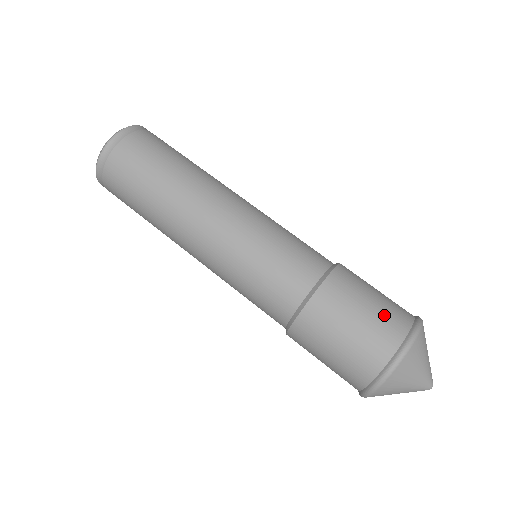
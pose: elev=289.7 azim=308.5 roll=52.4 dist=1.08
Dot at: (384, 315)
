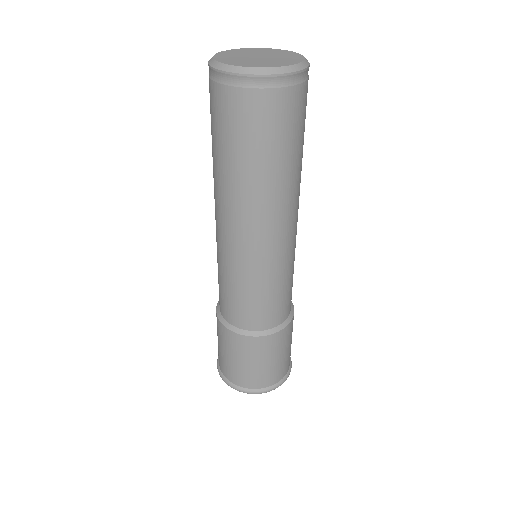
Dot at: (246, 374)
